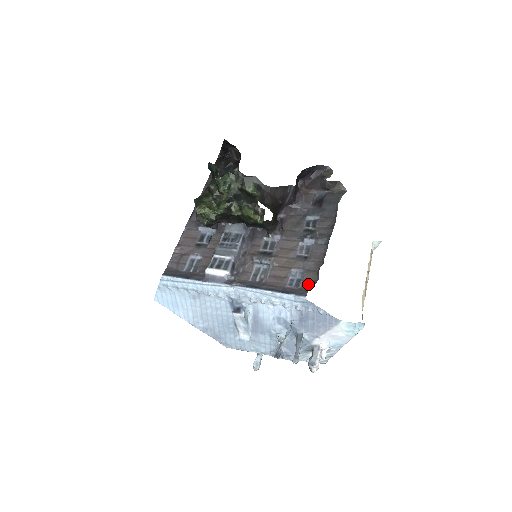
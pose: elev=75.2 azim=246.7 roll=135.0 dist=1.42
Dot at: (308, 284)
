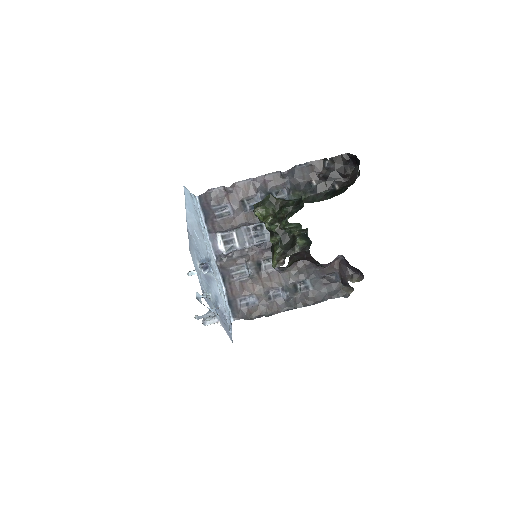
Dot at: (246, 314)
